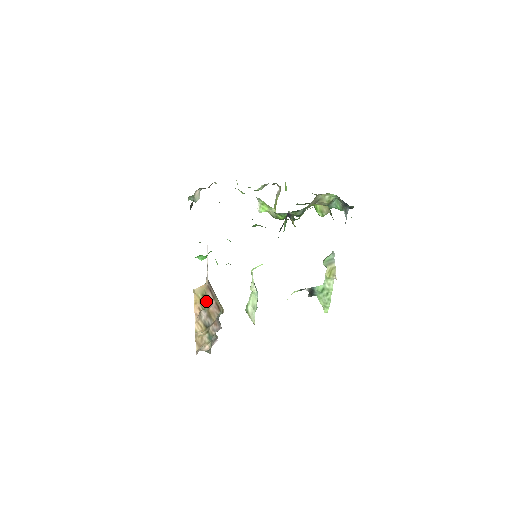
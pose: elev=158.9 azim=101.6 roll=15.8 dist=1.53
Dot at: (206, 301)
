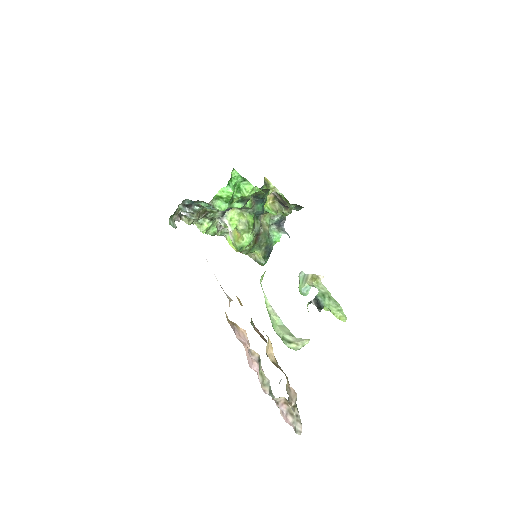
Dot at: occluded
